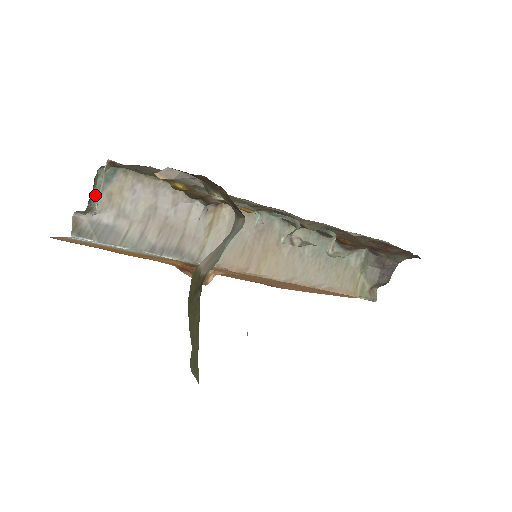
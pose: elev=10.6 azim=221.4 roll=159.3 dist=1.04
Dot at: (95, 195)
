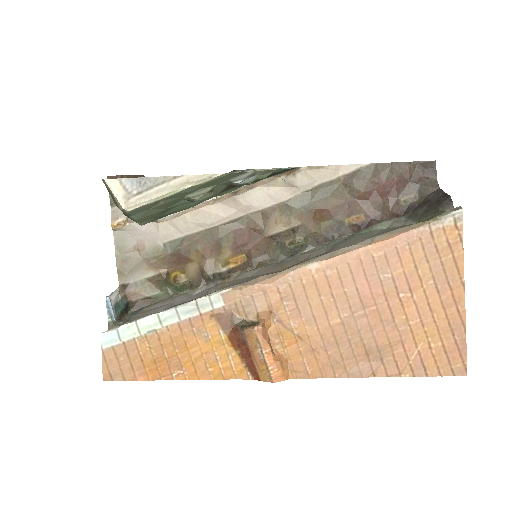
Dot at: (125, 321)
